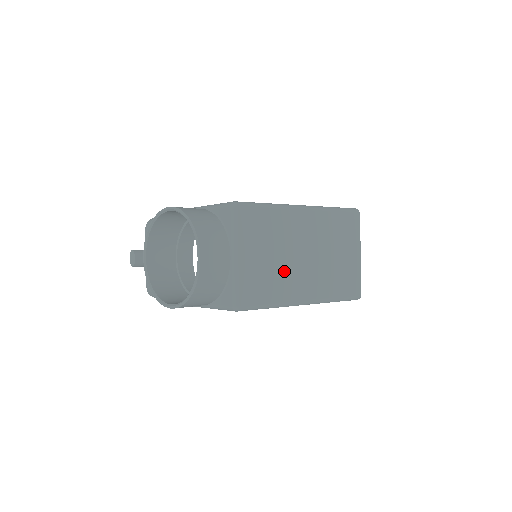
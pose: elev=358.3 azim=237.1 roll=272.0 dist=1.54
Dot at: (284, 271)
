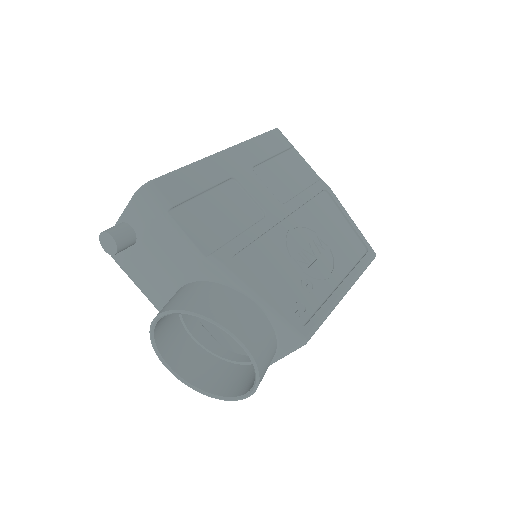
Dot at: occluded
